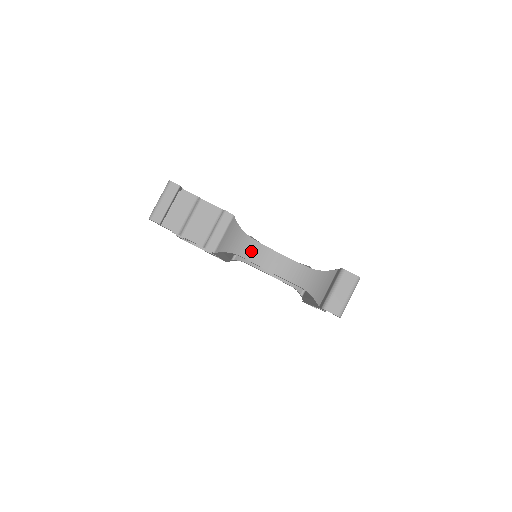
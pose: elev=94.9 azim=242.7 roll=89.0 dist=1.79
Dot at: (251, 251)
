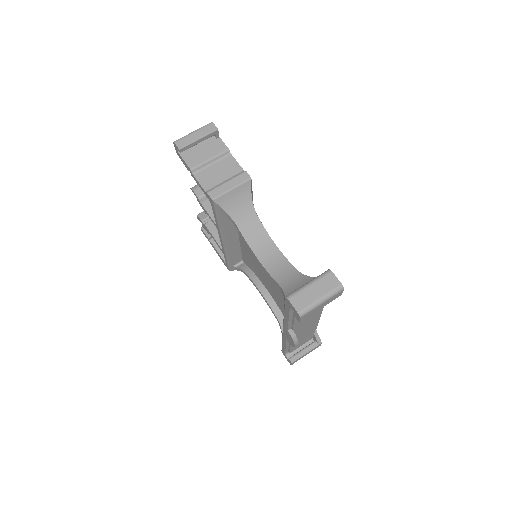
Dot at: (250, 228)
